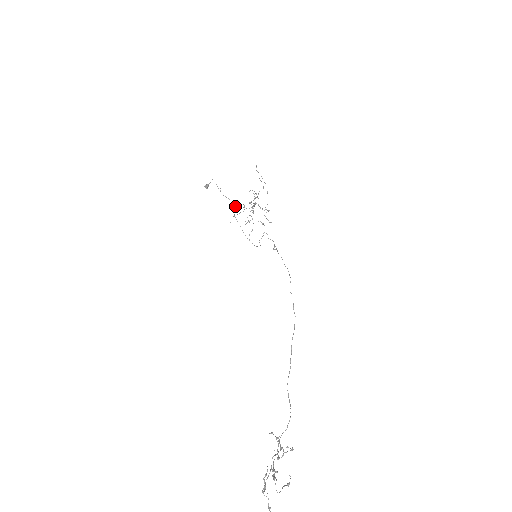
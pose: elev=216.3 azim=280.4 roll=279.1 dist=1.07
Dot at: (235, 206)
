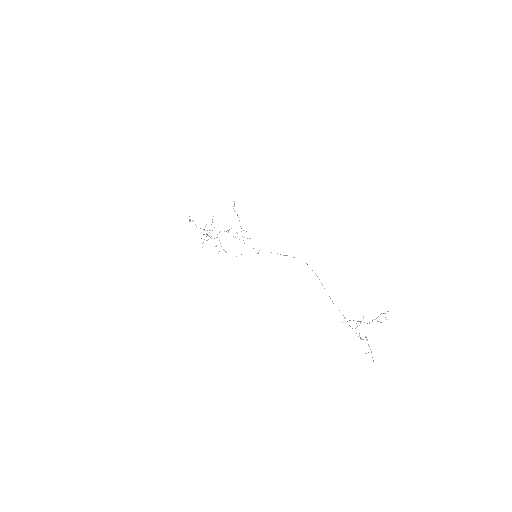
Dot at: (207, 234)
